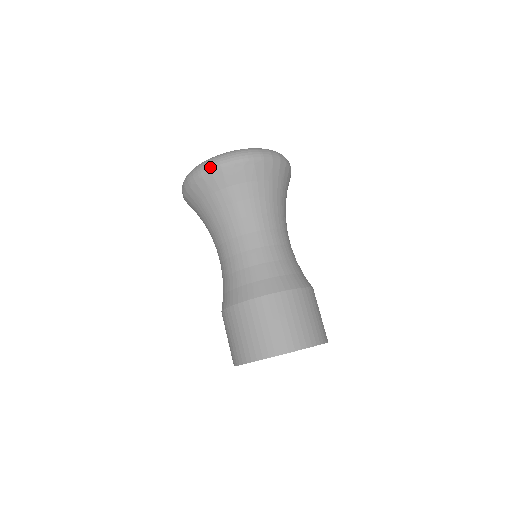
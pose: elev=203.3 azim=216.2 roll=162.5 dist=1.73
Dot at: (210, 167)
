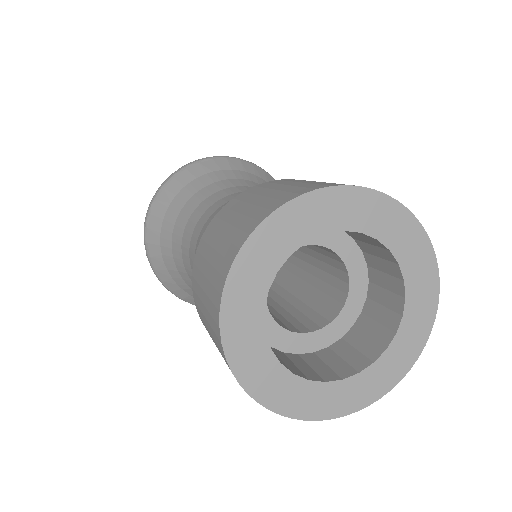
Dot at: (161, 185)
